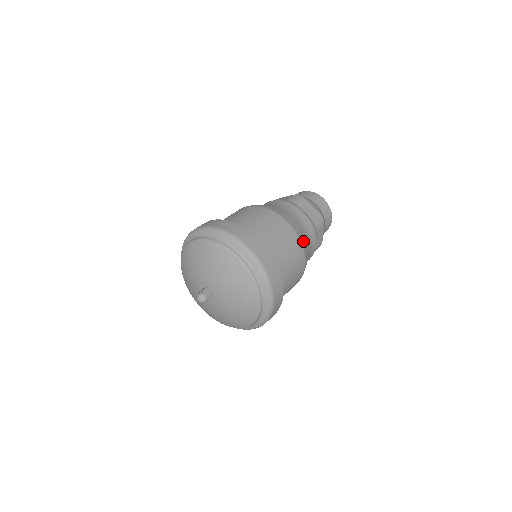
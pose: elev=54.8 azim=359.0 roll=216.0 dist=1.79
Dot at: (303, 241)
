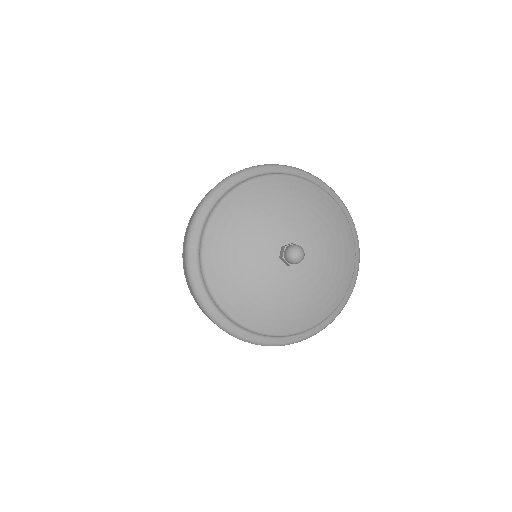
Dot at: occluded
